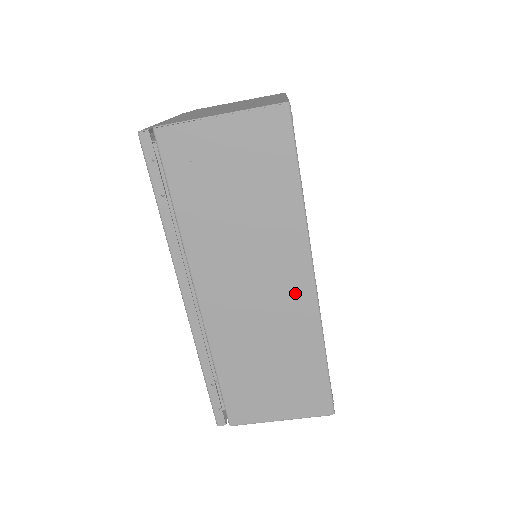
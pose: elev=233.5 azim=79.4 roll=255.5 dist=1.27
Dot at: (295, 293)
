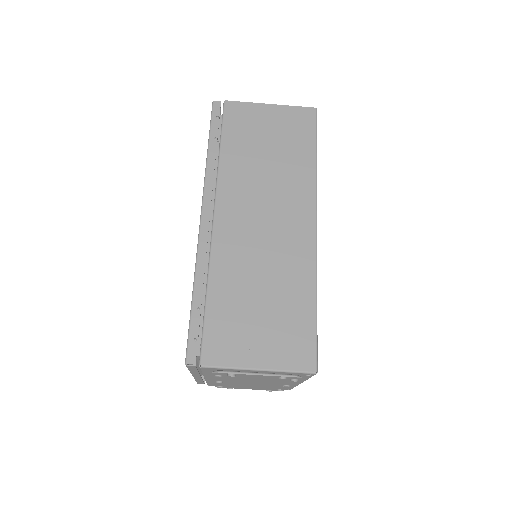
Dot at: (299, 231)
